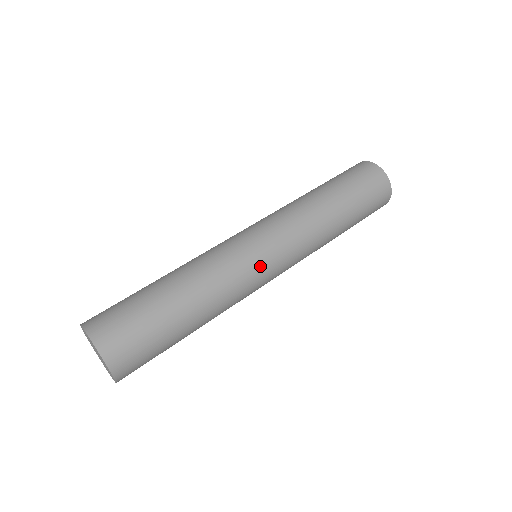
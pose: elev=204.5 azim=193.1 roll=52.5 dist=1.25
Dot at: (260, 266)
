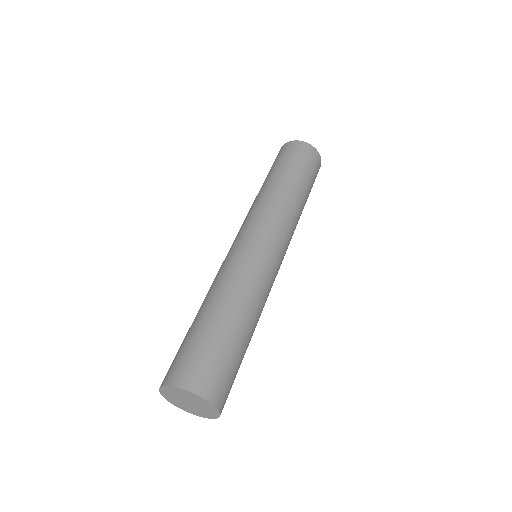
Dot at: (249, 248)
